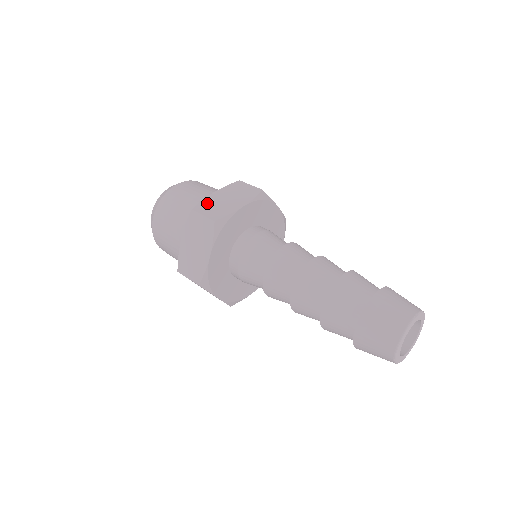
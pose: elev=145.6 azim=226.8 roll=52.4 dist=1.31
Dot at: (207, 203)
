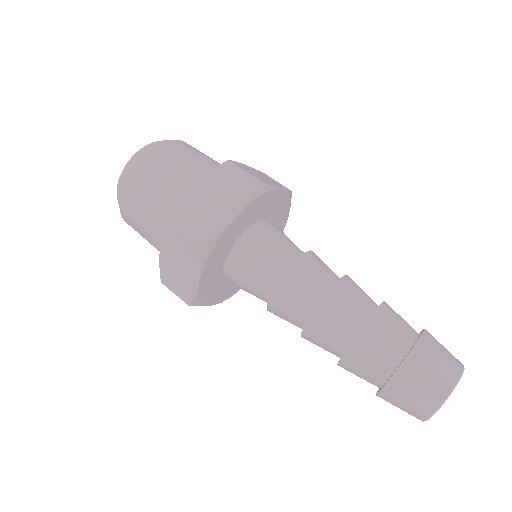
Dot at: (187, 209)
